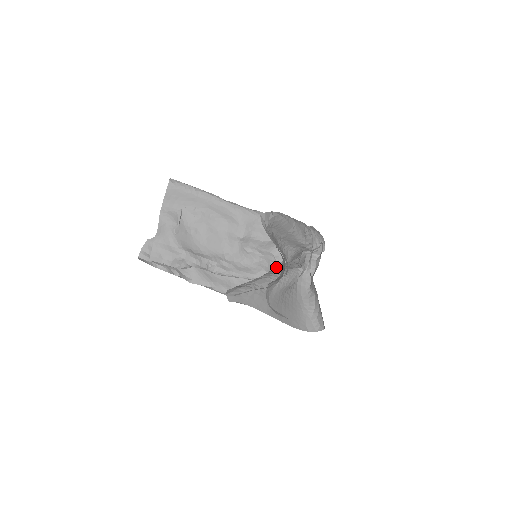
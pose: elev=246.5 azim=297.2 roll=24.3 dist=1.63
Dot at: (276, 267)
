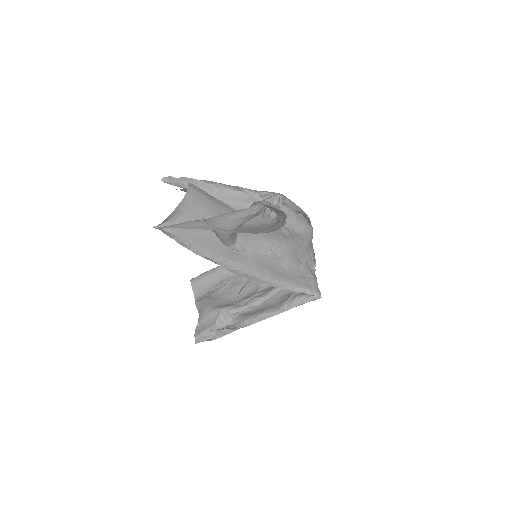
Dot at: occluded
